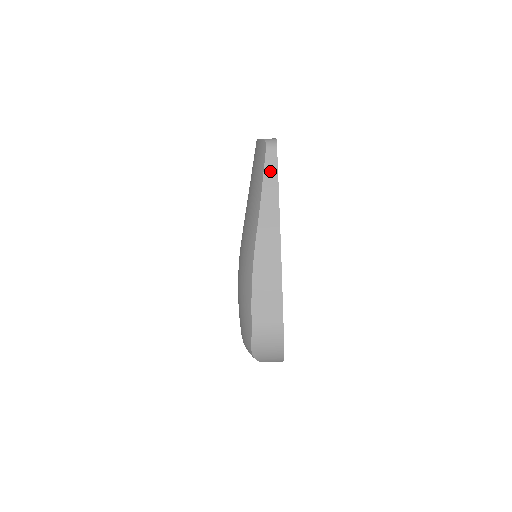
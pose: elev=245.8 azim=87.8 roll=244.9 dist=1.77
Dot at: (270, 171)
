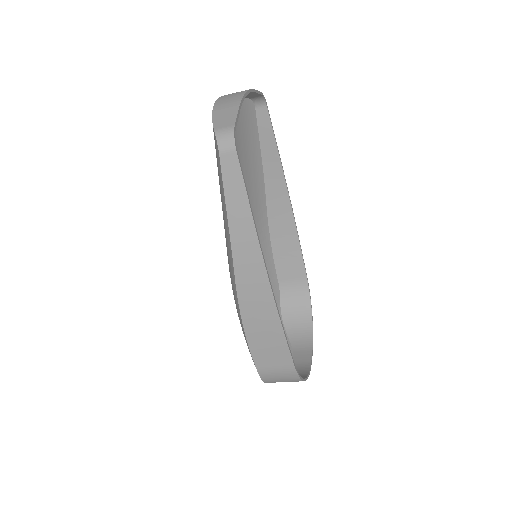
Dot at: (233, 190)
